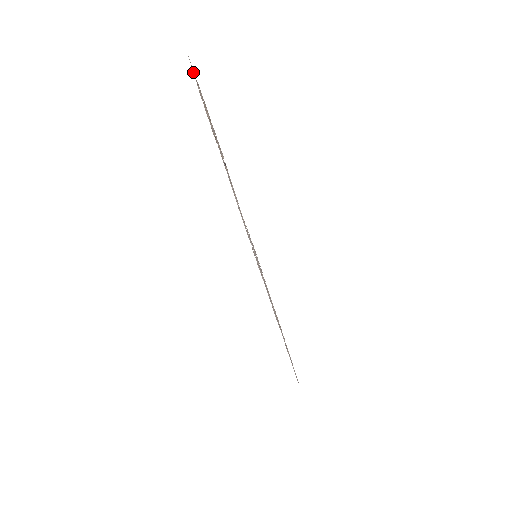
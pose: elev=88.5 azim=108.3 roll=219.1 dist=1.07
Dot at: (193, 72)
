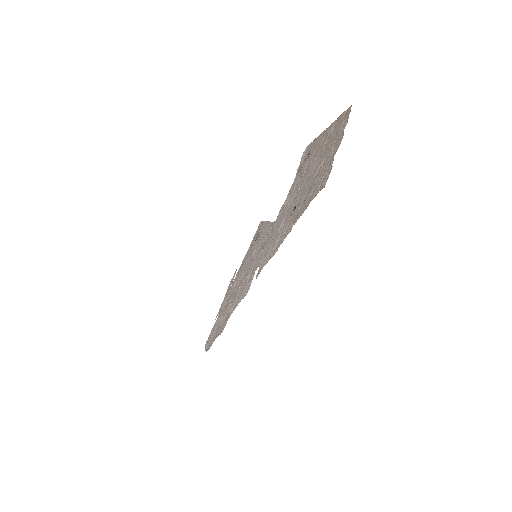
Dot at: (342, 124)
